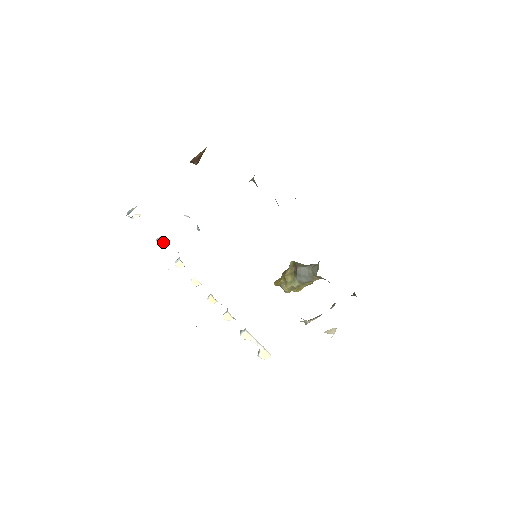
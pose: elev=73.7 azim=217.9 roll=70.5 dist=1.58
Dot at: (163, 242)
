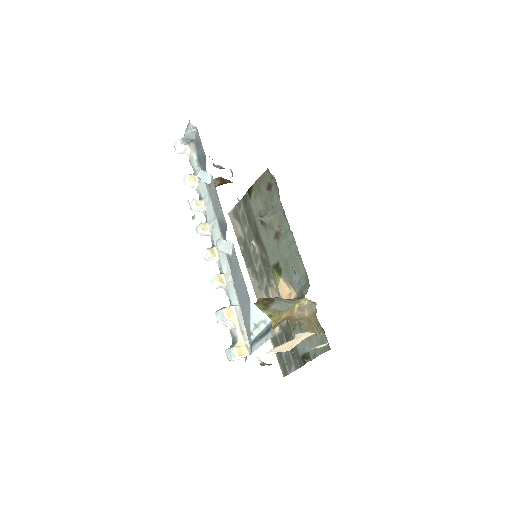
Dot at: (195, 179)
